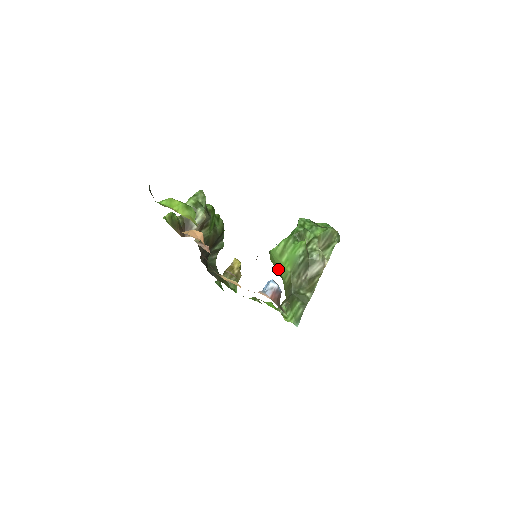
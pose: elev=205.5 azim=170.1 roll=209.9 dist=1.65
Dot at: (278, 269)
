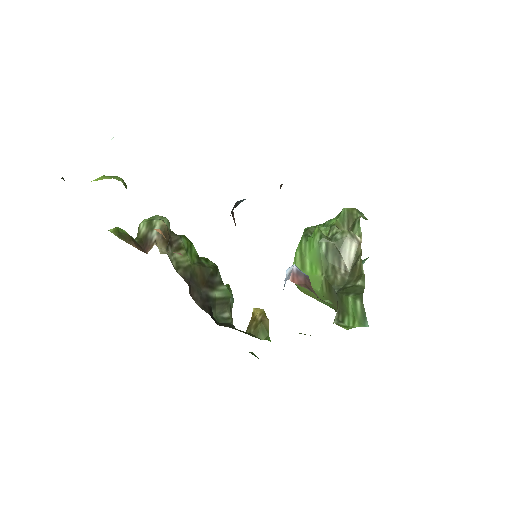
Dot at: occluded
